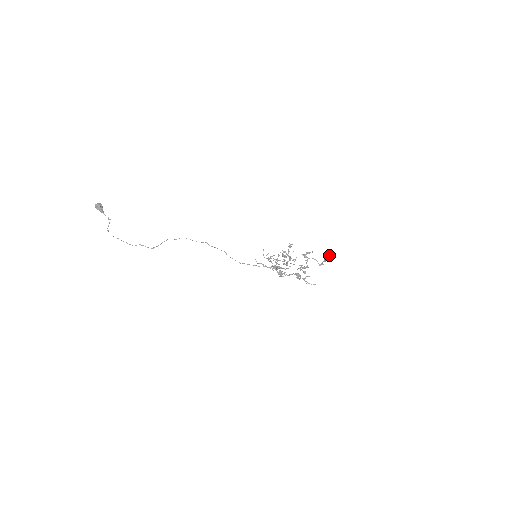
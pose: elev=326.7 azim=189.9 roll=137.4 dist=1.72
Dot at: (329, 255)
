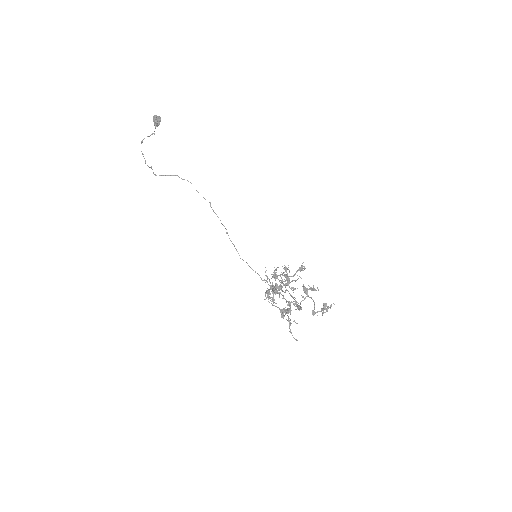
Dot at: (331, 305)
